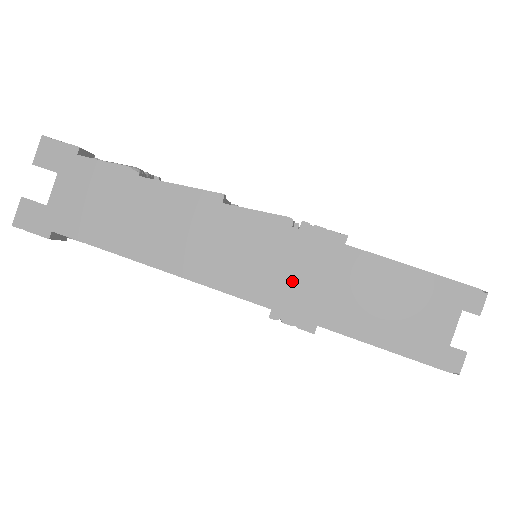
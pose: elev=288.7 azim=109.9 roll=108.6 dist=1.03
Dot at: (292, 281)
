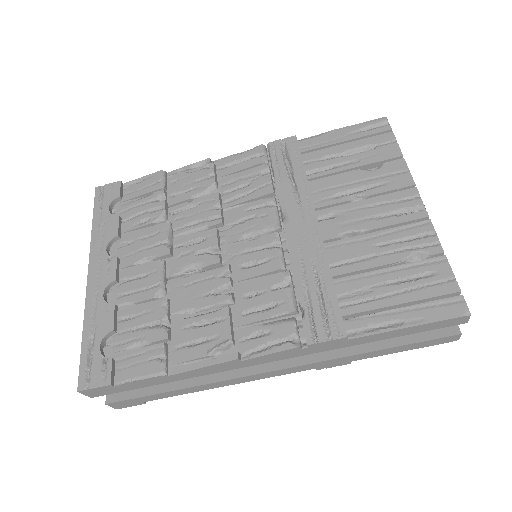
Dot at: occluded
